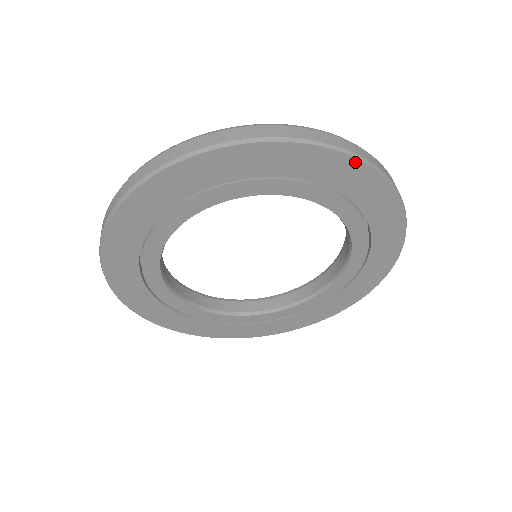
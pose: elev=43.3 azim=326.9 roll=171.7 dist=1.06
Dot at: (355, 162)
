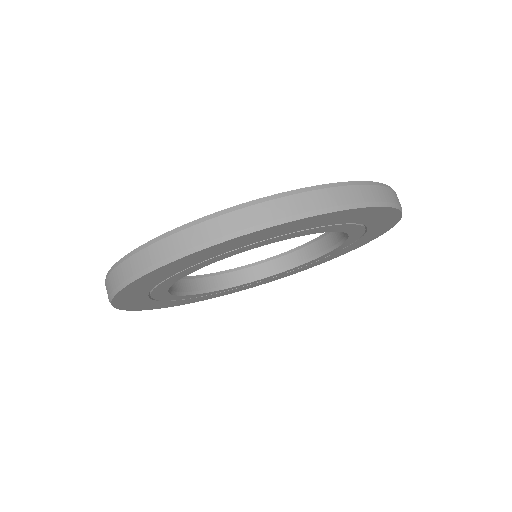
Dot at: (397, 220)
